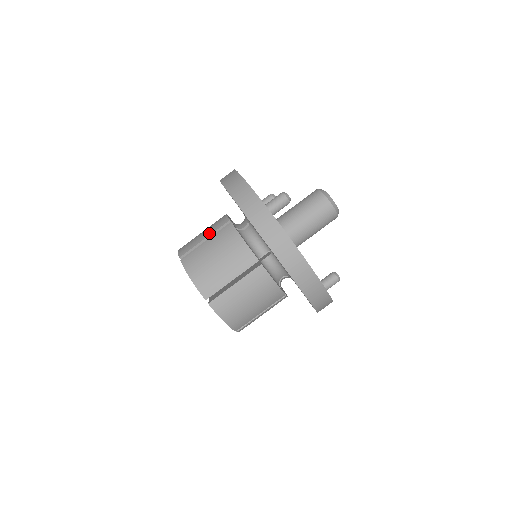
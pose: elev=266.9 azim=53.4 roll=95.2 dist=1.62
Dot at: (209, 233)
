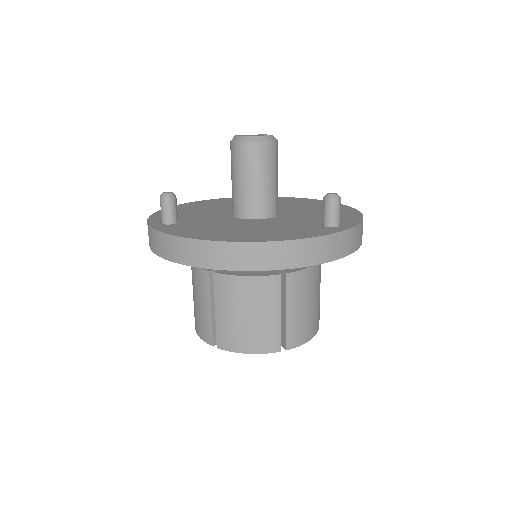
Dot at: occluded
